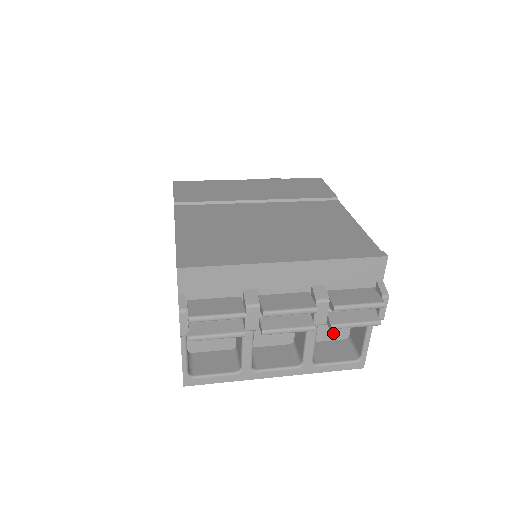
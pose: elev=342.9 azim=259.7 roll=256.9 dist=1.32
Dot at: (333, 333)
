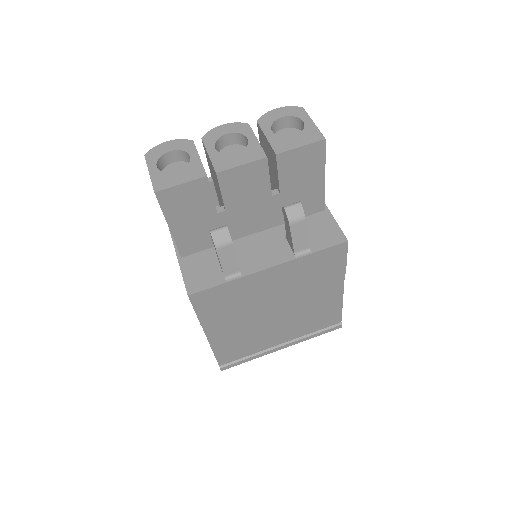
Dot at: occluded
